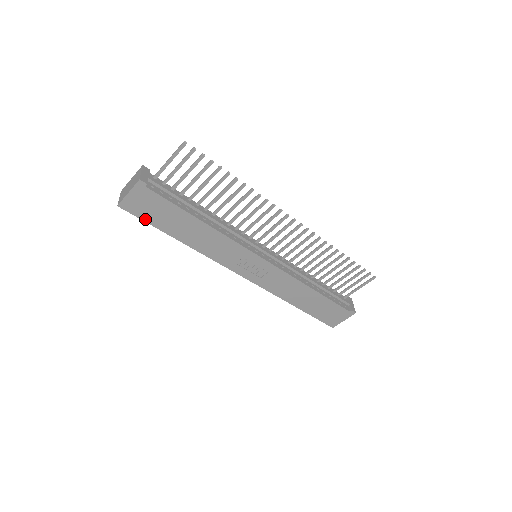
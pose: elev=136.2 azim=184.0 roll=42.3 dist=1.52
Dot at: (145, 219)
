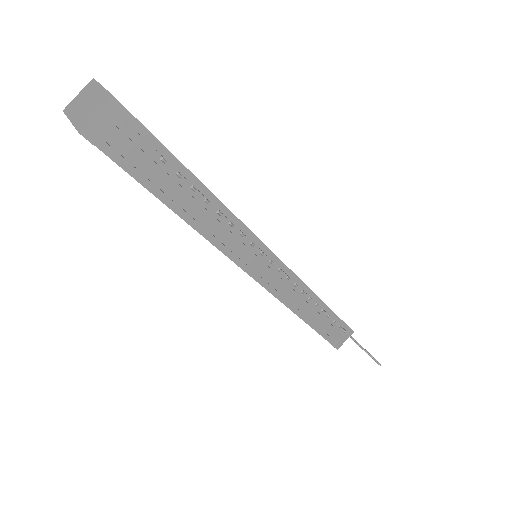
Dot at: occluded
